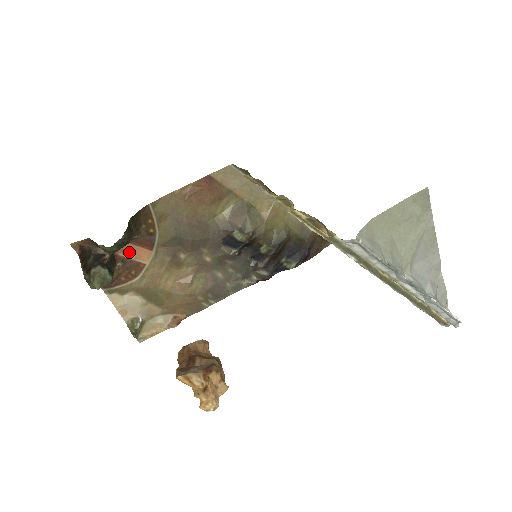
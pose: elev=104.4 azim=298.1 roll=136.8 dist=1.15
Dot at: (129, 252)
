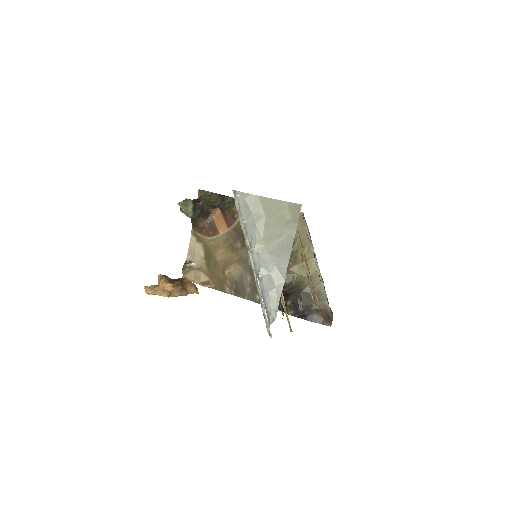
Dot at: (218, 219)
